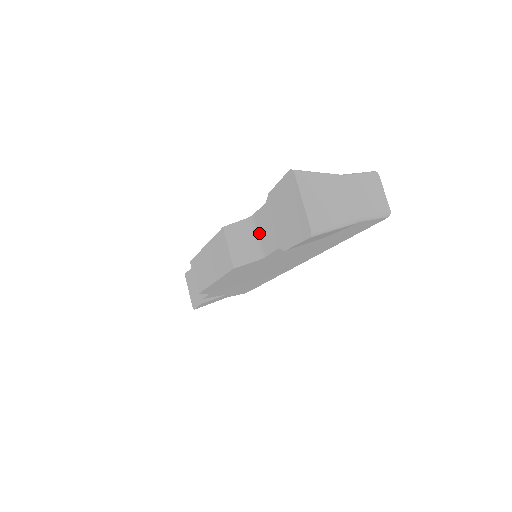
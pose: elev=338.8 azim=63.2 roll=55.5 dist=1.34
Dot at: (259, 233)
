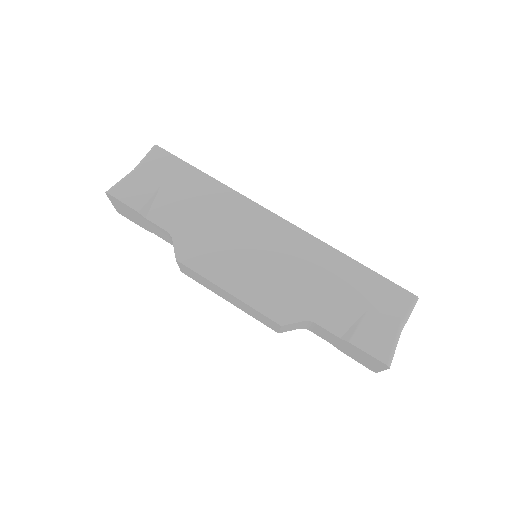
Dot at: (313, 327)
